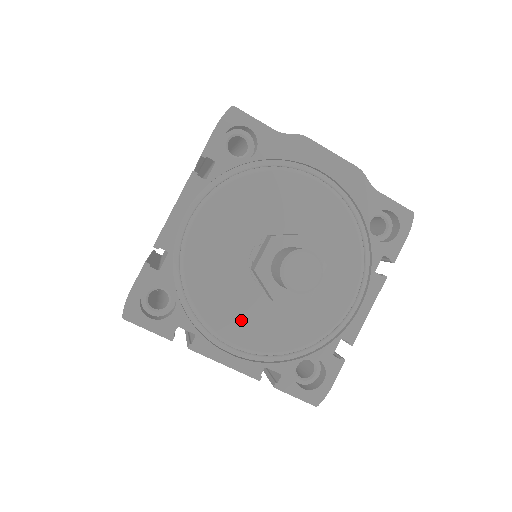
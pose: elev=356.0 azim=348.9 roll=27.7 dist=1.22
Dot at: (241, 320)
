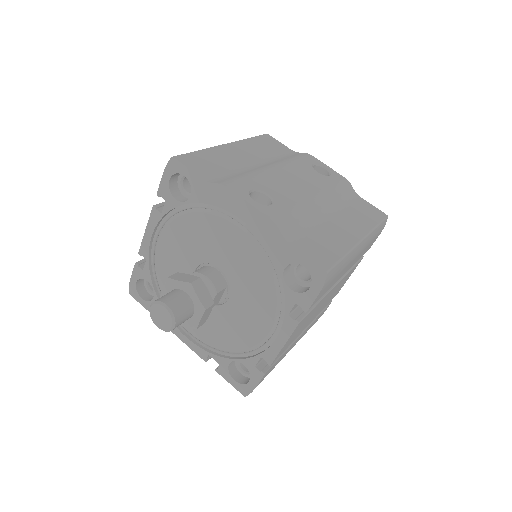
Dot at: occluded
